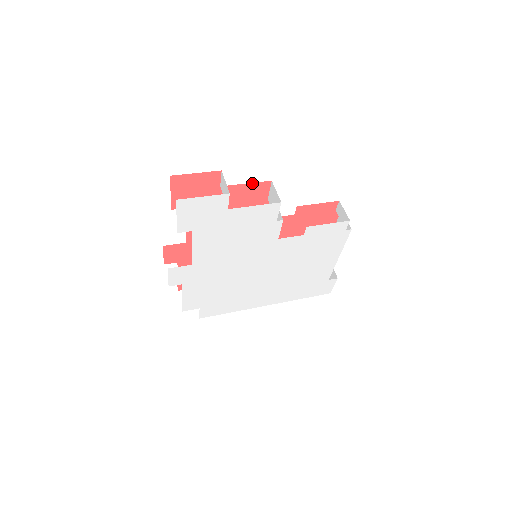
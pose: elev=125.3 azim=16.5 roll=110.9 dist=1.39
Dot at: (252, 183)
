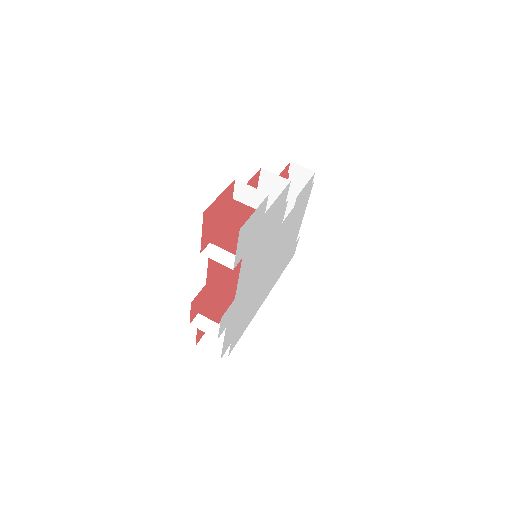
Dot at: (250, 180)
